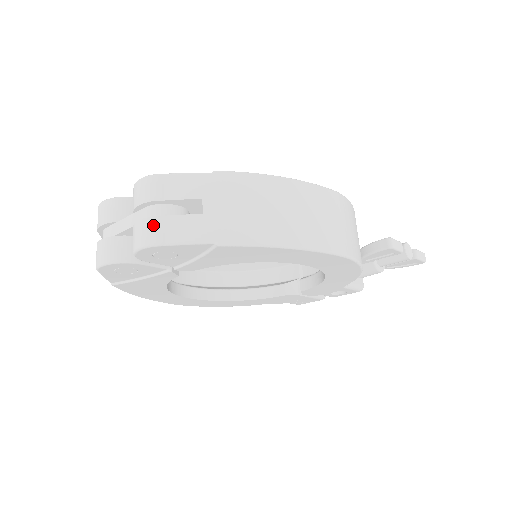
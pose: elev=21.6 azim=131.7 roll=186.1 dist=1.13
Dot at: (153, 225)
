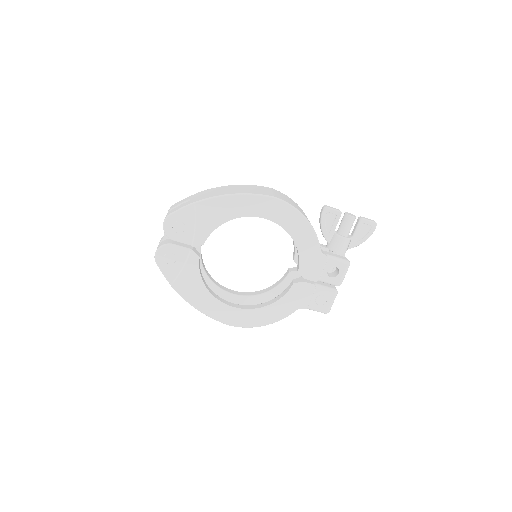
Dot at: (169, 212)
